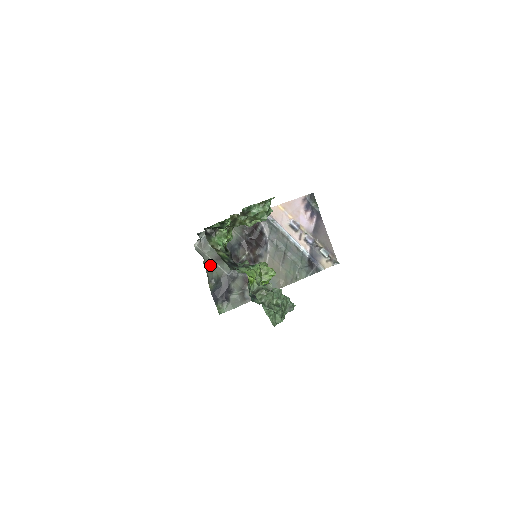
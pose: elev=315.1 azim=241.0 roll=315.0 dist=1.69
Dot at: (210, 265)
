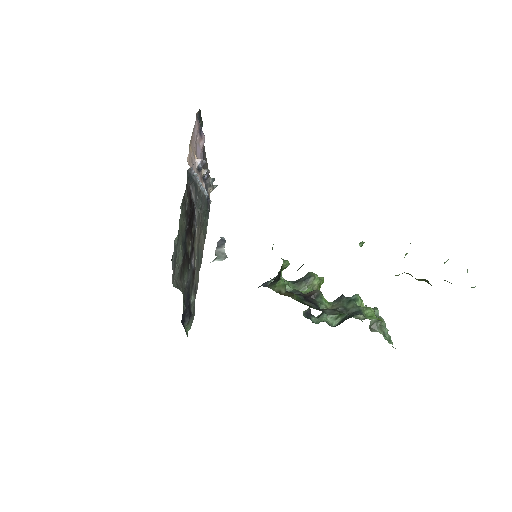
Dot at: (182, 291)
